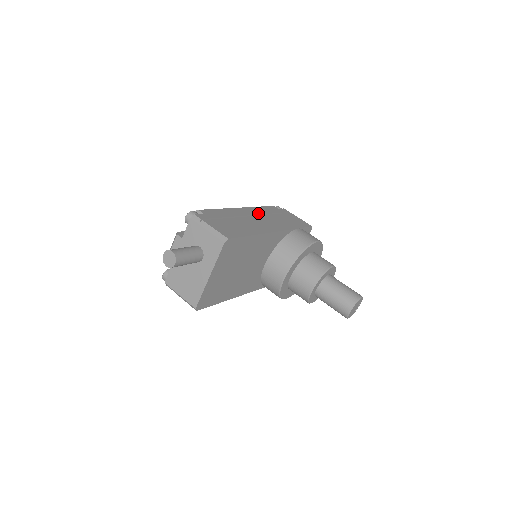
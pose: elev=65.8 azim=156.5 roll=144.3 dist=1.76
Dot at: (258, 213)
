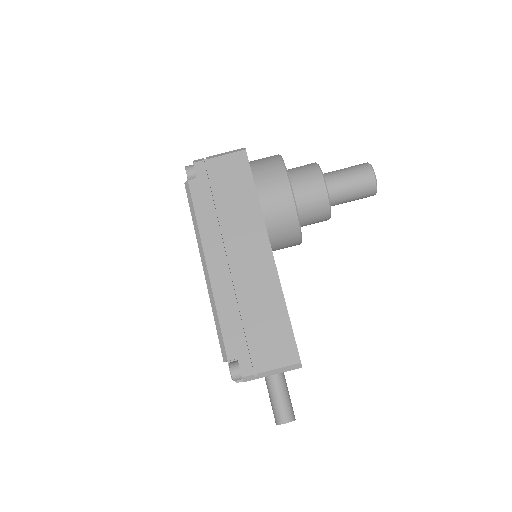
Dot at: (220, 243)
